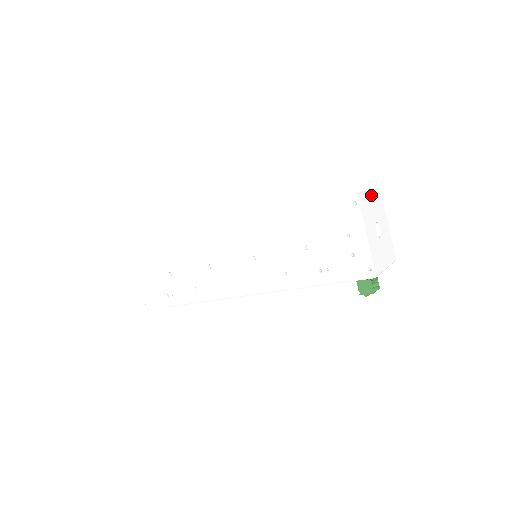
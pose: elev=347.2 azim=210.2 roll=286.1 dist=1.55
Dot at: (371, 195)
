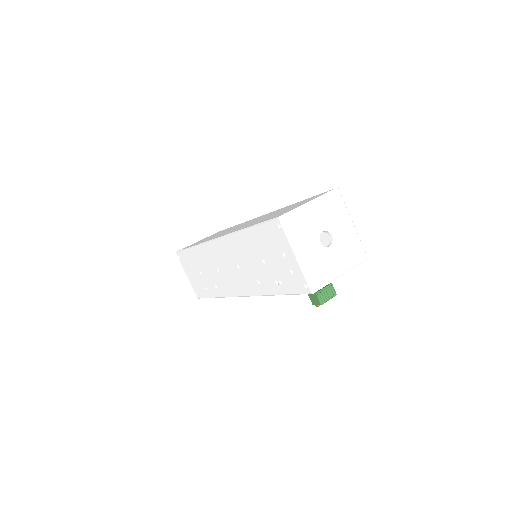
Dot at: (313, 205)
